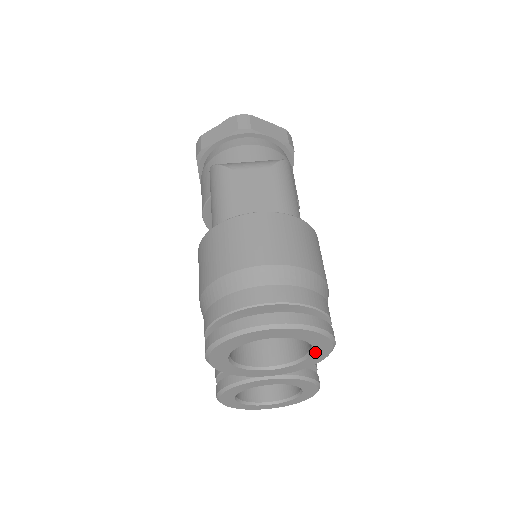
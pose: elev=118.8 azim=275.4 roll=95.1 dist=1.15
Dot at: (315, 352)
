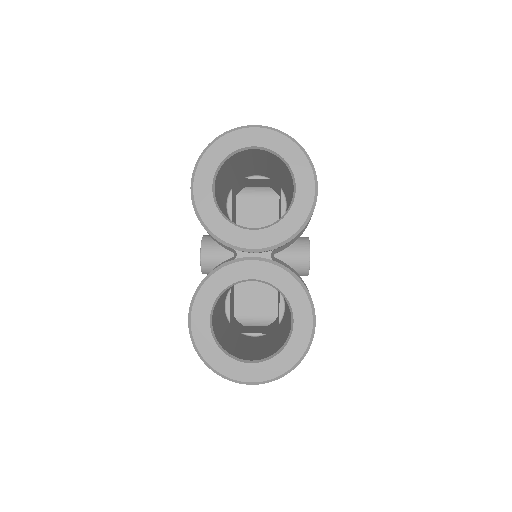
Dot at: (298, 192)
